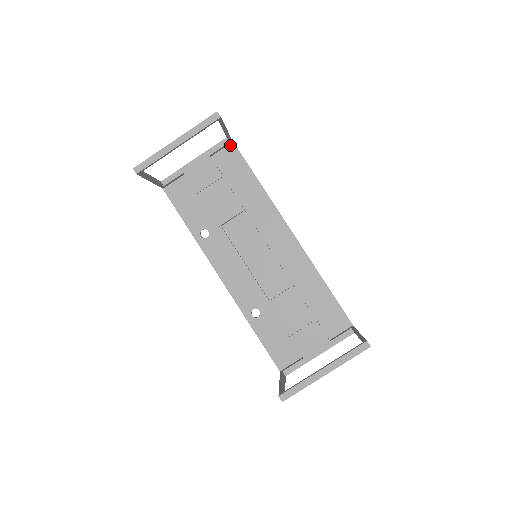
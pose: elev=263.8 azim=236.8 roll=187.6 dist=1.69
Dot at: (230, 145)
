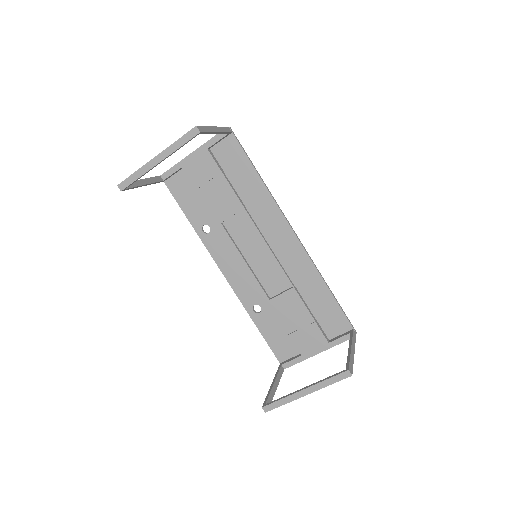
Dot at: (229, 136)
